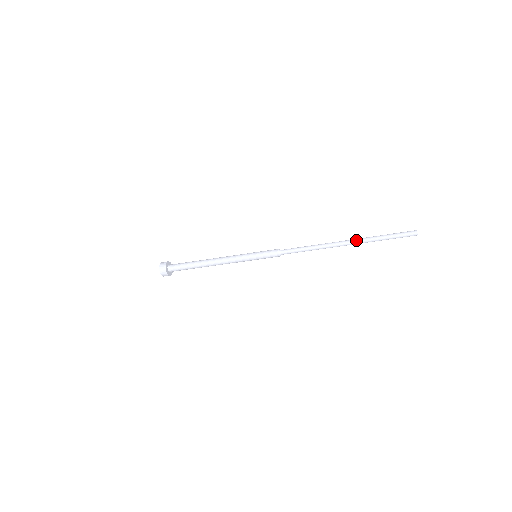
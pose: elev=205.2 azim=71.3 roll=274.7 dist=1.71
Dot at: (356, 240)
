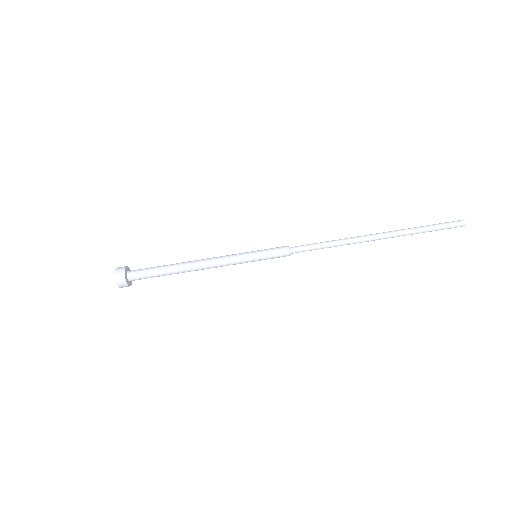
Dot at: (389, 231)
